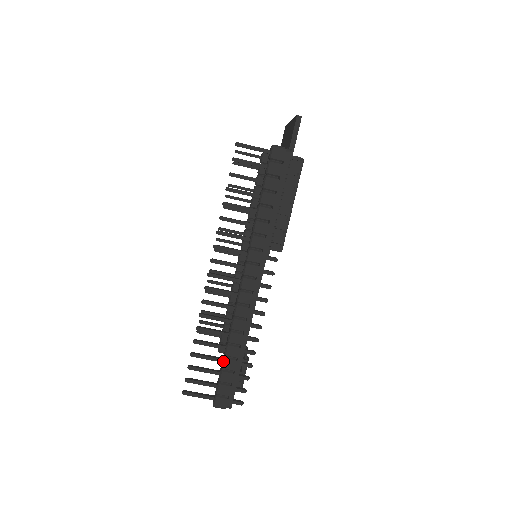
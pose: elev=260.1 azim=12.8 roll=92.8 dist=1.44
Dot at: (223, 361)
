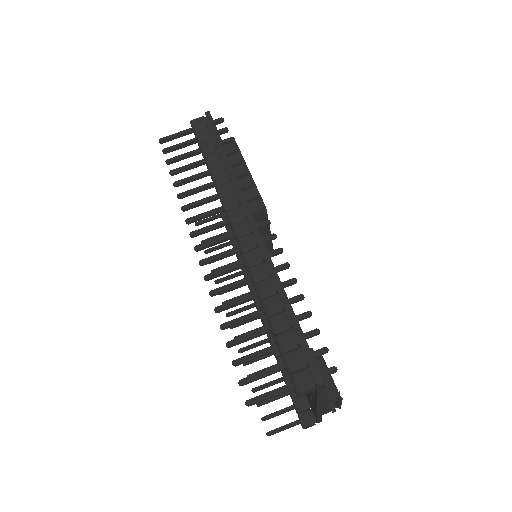
Dot at: (269, 323)
